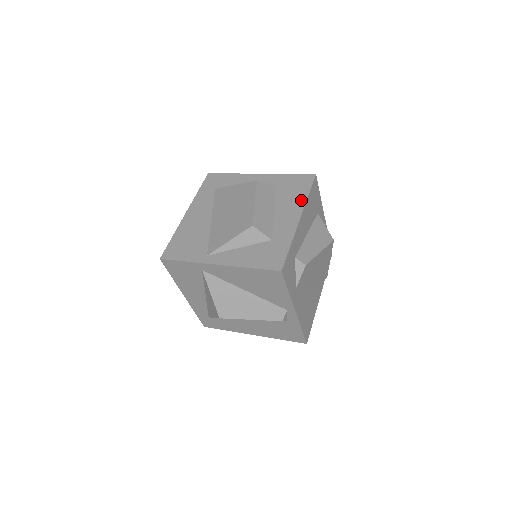
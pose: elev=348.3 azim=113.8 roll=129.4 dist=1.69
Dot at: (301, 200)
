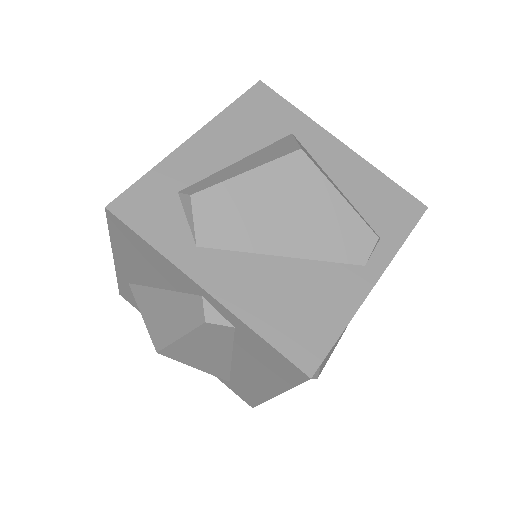
Dot at: occluded
